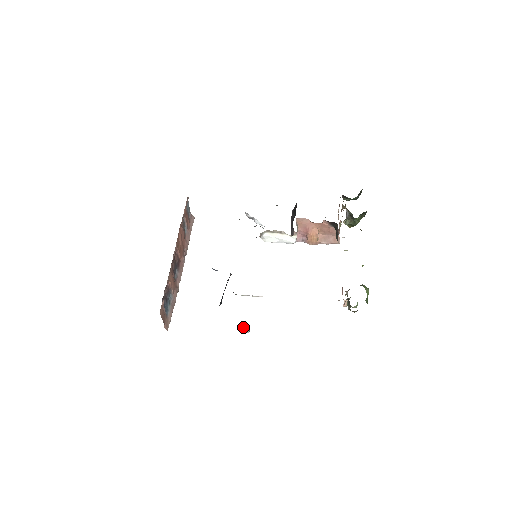
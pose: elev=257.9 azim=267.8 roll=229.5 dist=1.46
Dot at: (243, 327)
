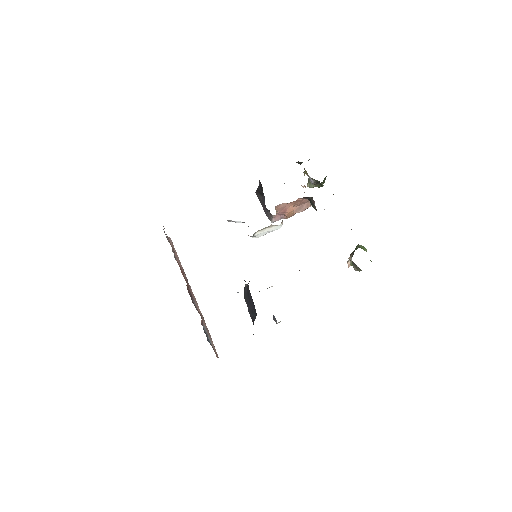
Dot at: (273, 319)
